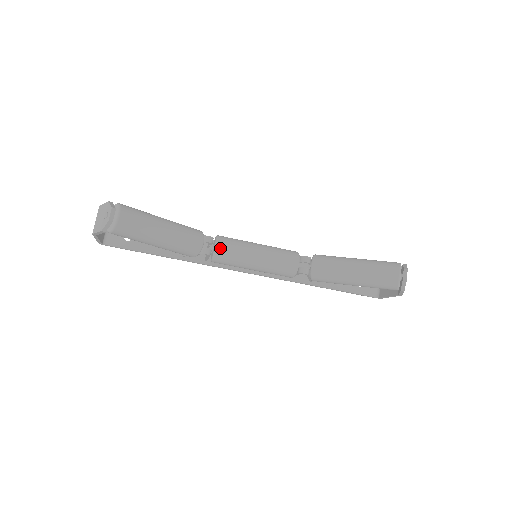
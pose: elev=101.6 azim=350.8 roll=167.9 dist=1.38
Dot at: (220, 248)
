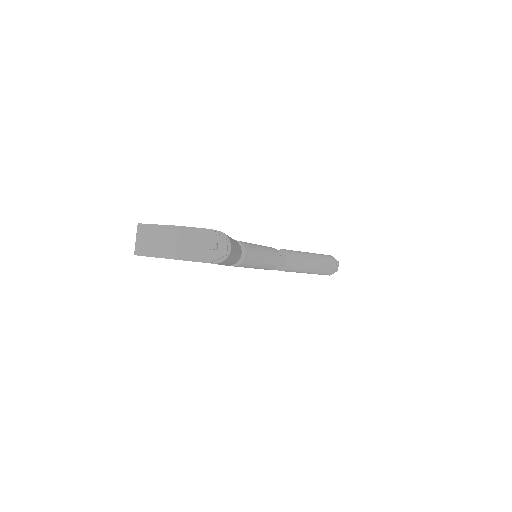
Dot at: (247, 256)
